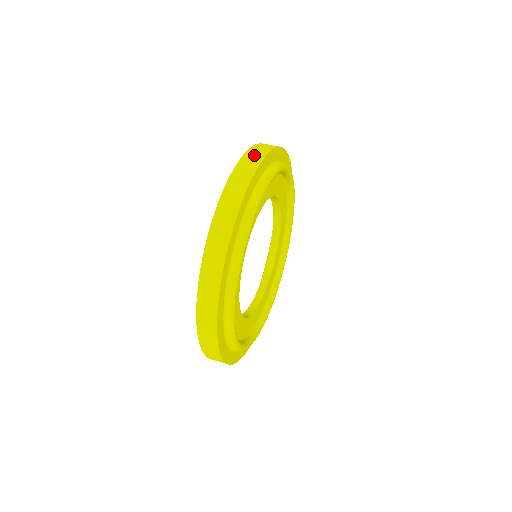
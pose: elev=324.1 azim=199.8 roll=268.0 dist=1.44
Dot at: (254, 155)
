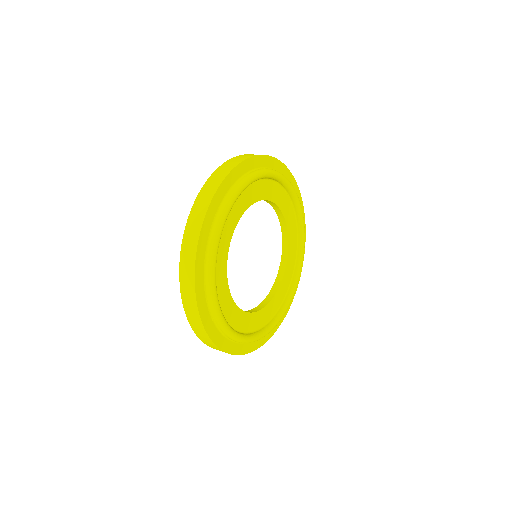
Dot at: (221, 172)
